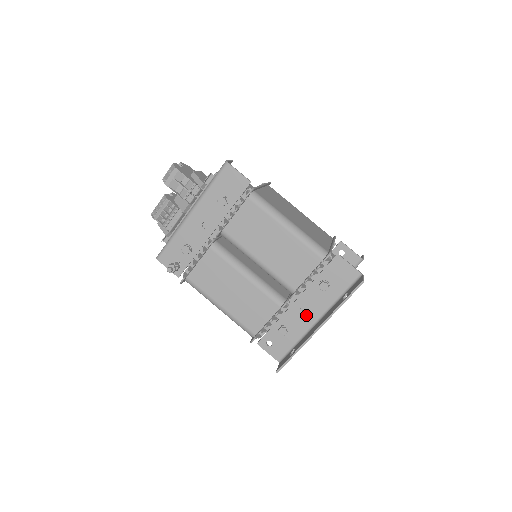
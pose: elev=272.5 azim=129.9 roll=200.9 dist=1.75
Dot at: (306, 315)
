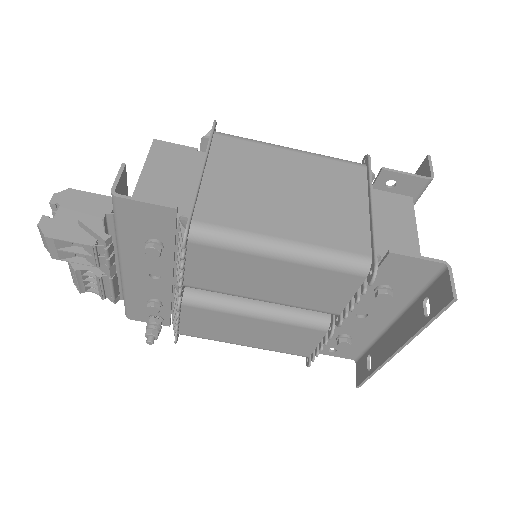
Dot at: (370, 320)
